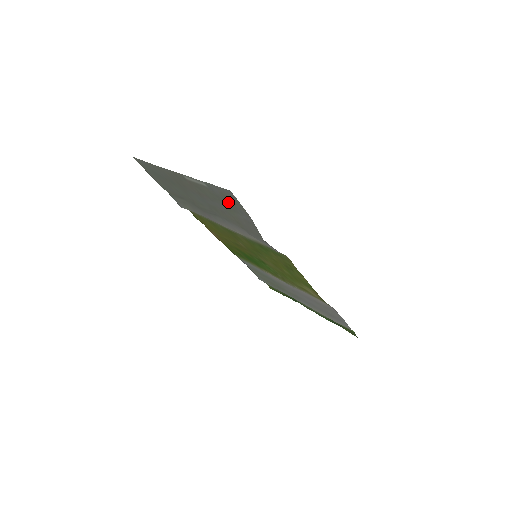
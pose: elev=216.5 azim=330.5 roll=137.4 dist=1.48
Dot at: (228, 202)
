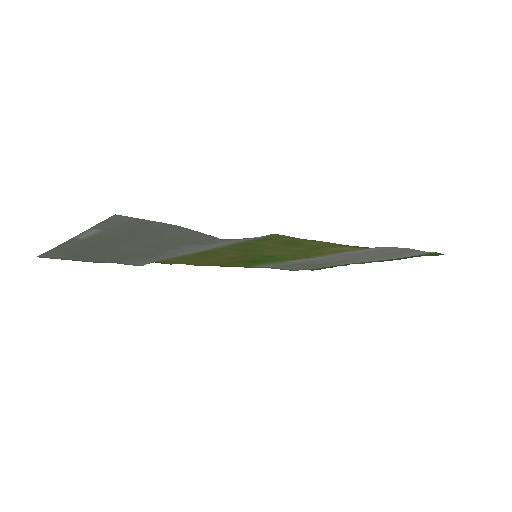
Dot at: (139, 229)
